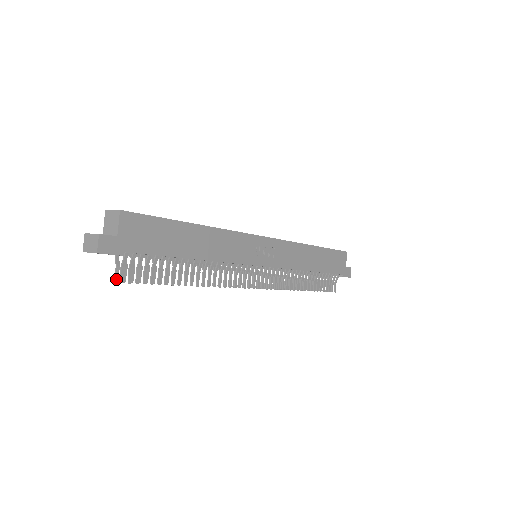
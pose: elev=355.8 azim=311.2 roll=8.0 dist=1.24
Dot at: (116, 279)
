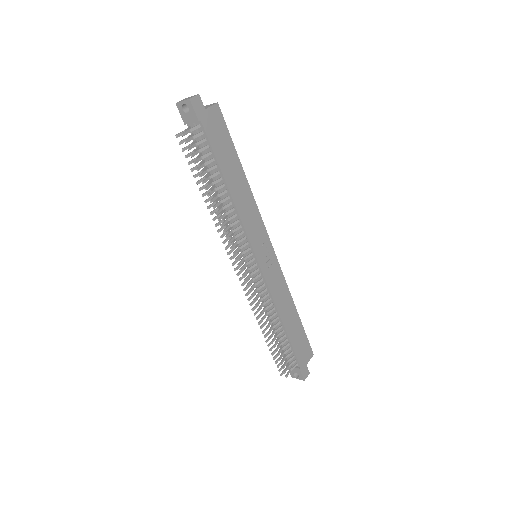
Dot at: (178, 135)
